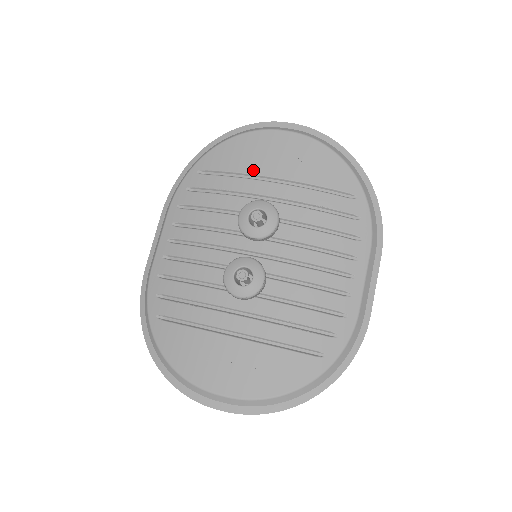
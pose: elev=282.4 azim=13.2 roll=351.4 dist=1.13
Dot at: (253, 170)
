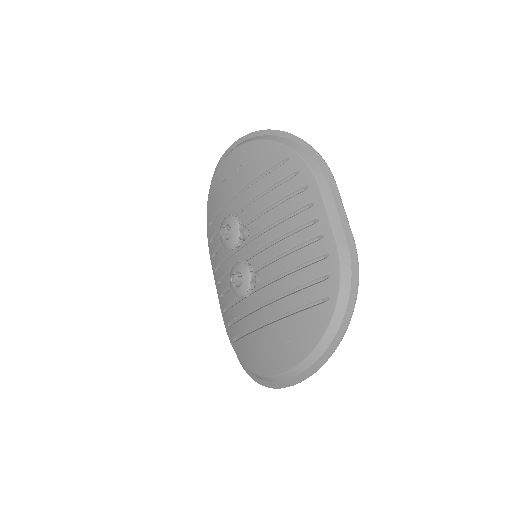
Dot at: (226, 198)
